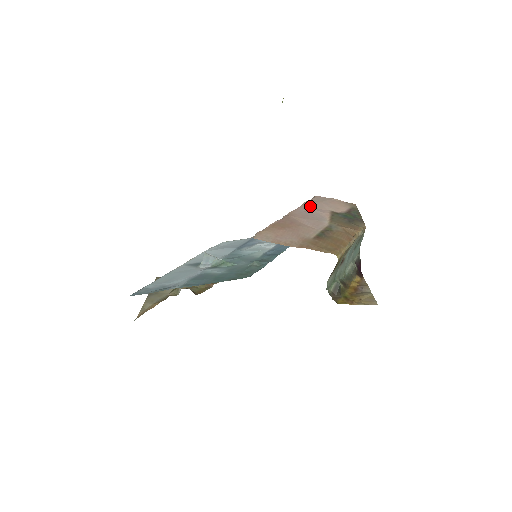
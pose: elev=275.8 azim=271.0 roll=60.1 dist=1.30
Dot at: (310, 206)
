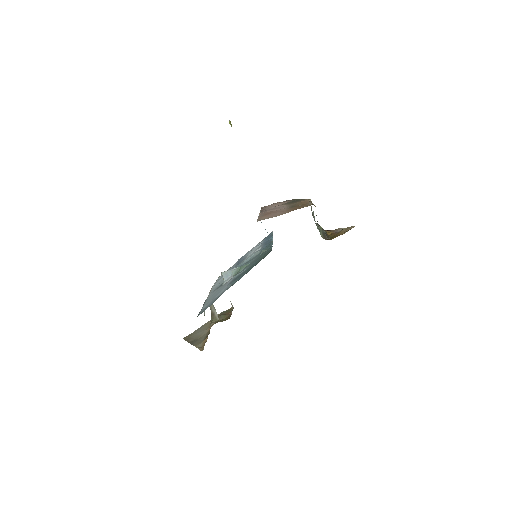
Dot at: (266, 208)
